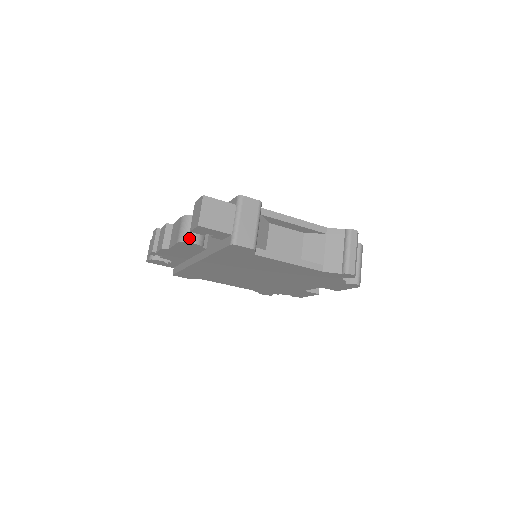
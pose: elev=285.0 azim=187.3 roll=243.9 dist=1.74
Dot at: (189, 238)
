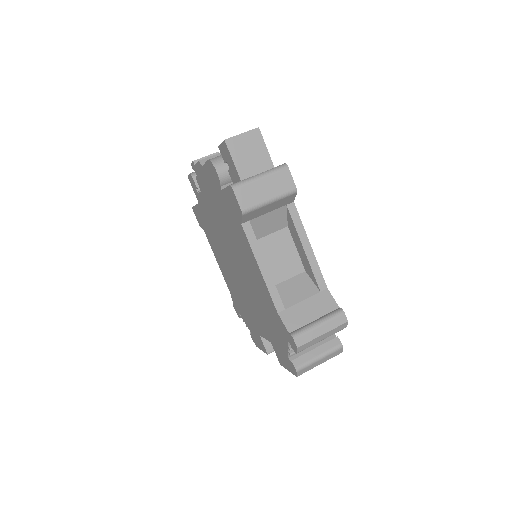
Dot at: (219, 165)
